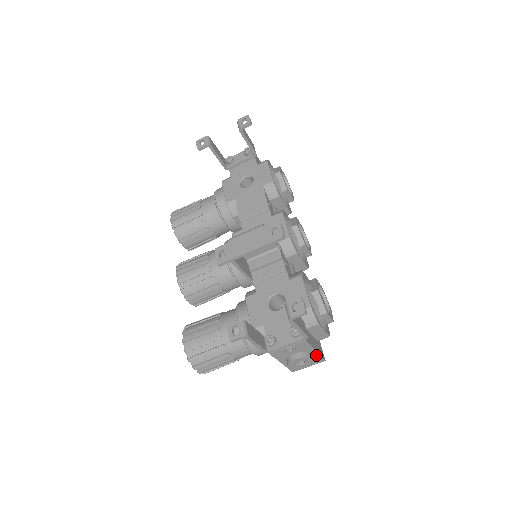
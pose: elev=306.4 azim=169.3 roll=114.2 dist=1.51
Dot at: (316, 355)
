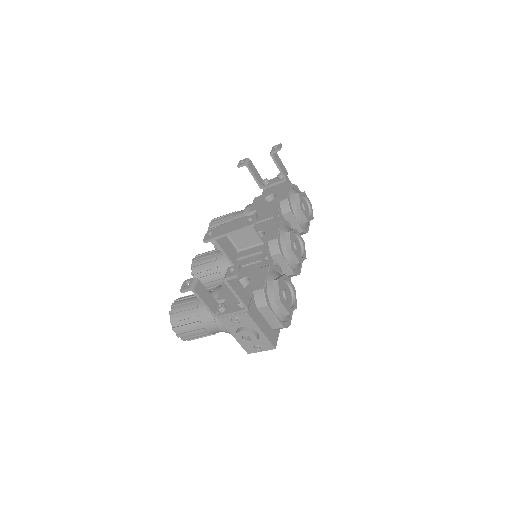
Dot at: (264, 337)
